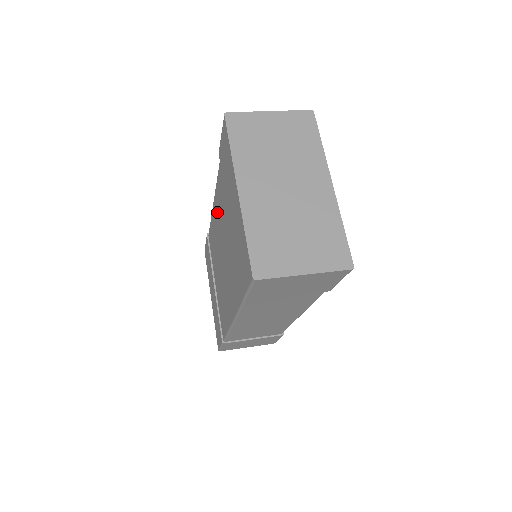
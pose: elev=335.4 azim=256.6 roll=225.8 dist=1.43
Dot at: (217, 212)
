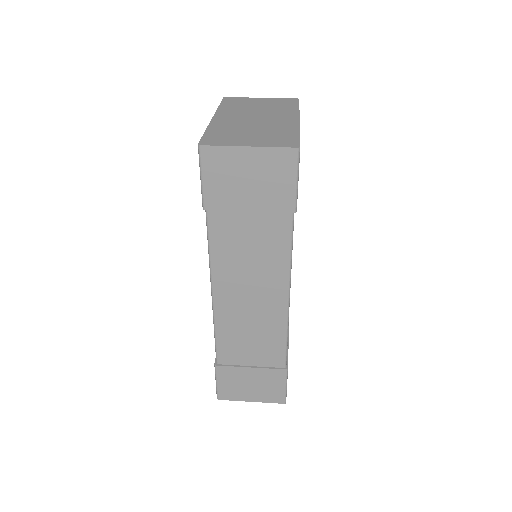
Dot at: occluded
